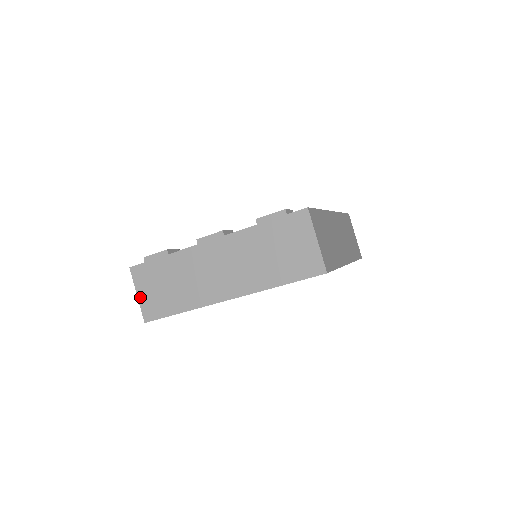
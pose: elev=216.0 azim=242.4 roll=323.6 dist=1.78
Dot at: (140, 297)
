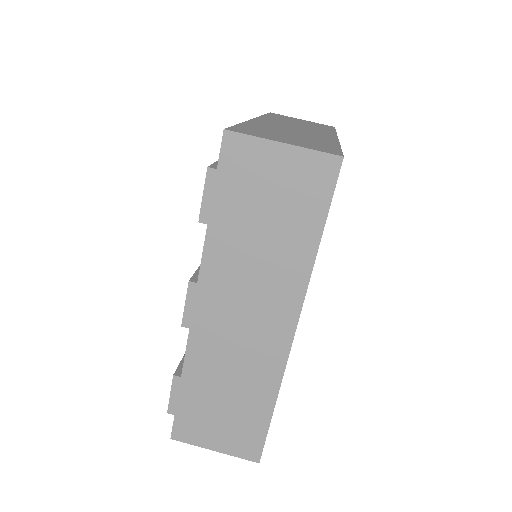
Dot at: (219, 449)
